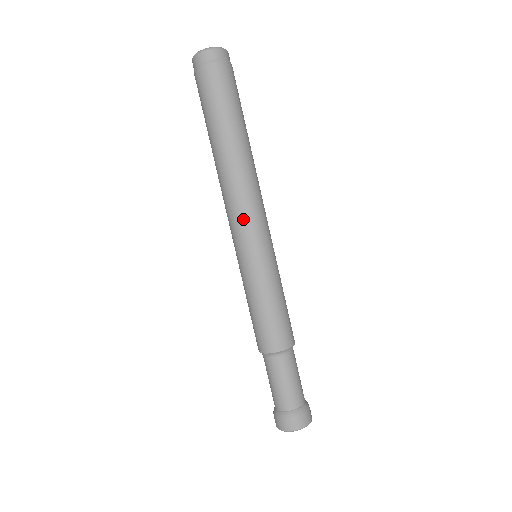
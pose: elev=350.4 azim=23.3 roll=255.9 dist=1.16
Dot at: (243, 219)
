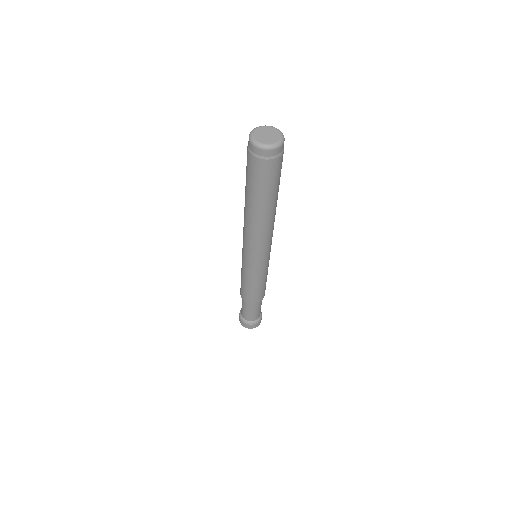
Dot at: (244, 242)
